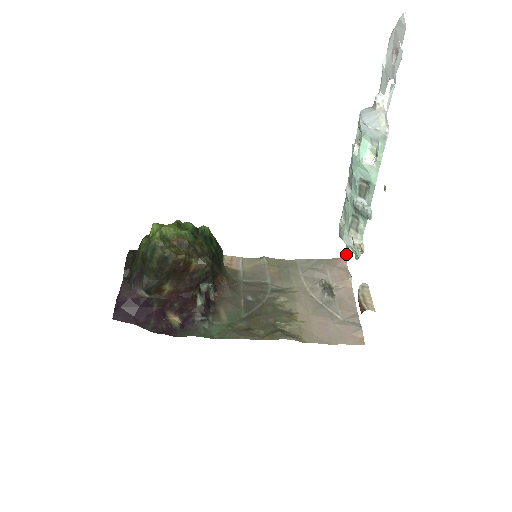
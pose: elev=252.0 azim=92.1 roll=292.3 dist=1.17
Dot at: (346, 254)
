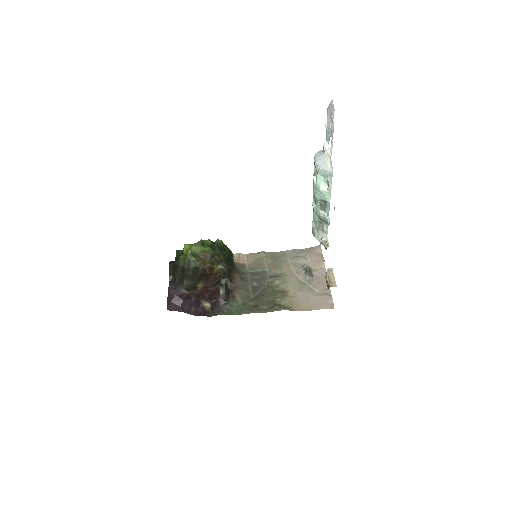
Dot at: (320, 244)
